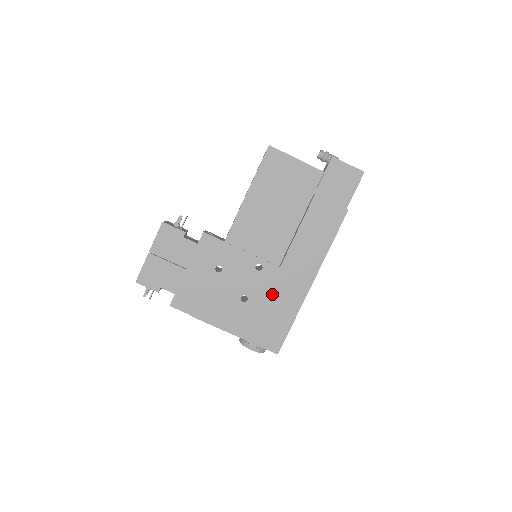
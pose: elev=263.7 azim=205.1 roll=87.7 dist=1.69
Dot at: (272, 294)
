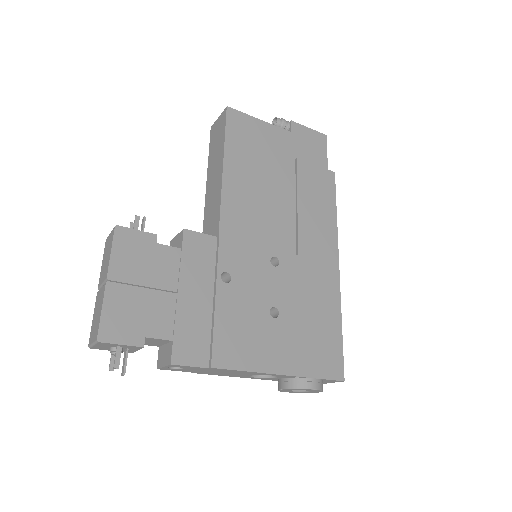
Dot at: (304, 295)
